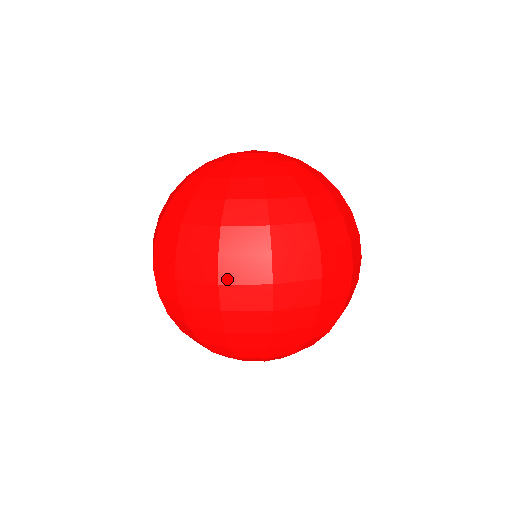
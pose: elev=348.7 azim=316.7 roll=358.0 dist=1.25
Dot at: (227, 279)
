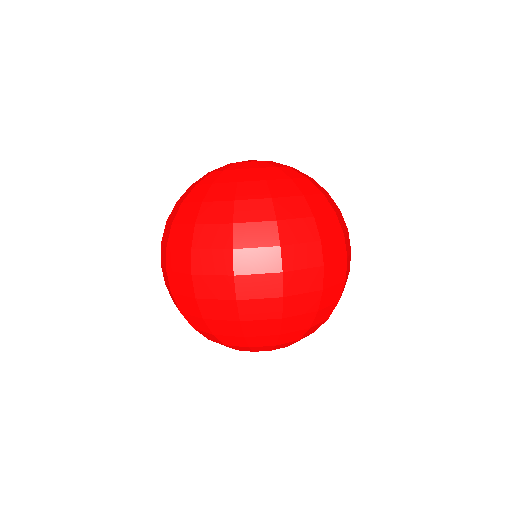
Dot at: (327, 260)
